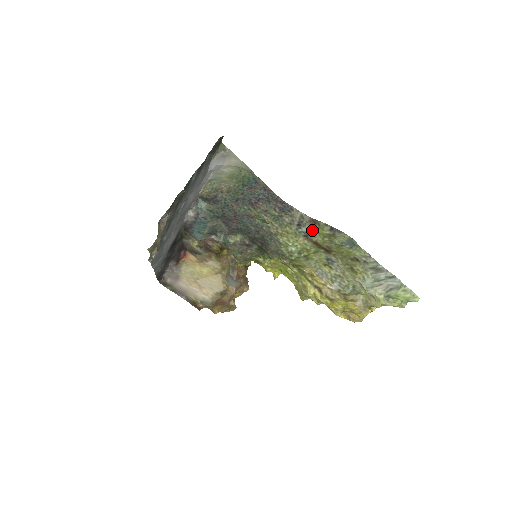
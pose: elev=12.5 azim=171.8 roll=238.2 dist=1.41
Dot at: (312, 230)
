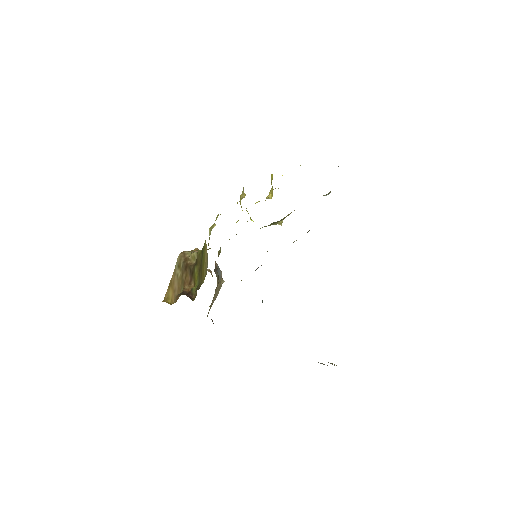
Dot at: occluded
